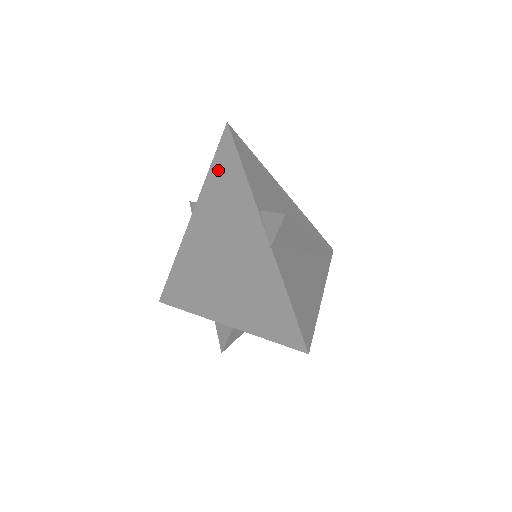
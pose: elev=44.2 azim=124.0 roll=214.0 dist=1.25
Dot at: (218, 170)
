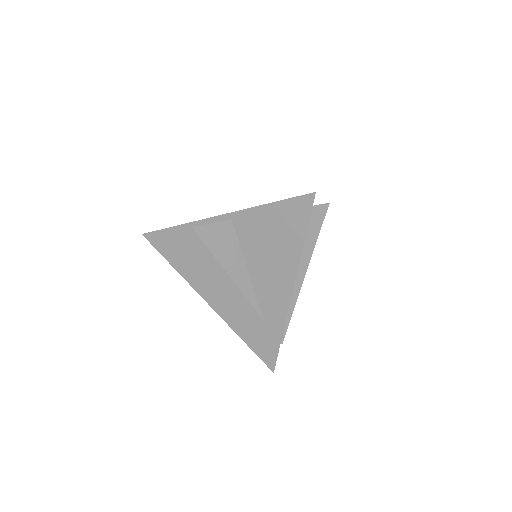
Dot at: occluded
